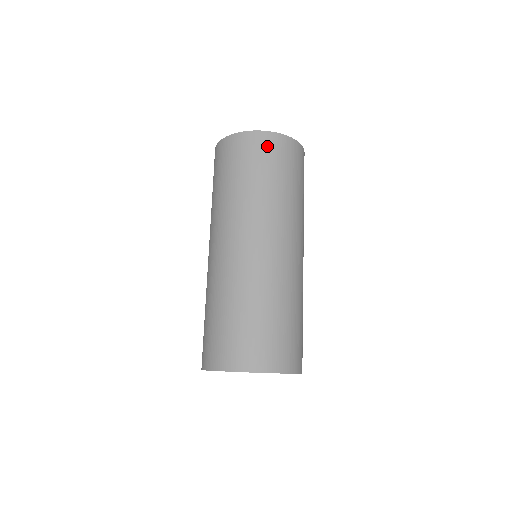
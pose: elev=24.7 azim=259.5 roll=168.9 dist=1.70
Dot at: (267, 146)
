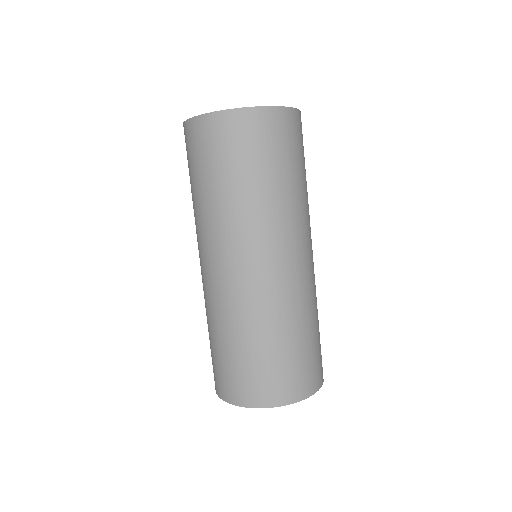
Dot at: (288, 129)
